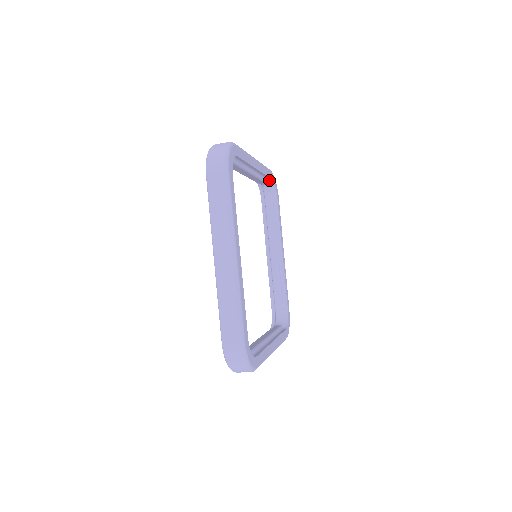
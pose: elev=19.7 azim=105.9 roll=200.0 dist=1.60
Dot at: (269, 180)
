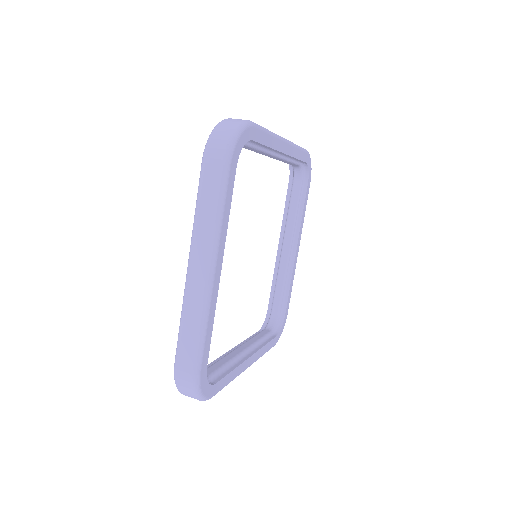
Dot at: (302, 162)
